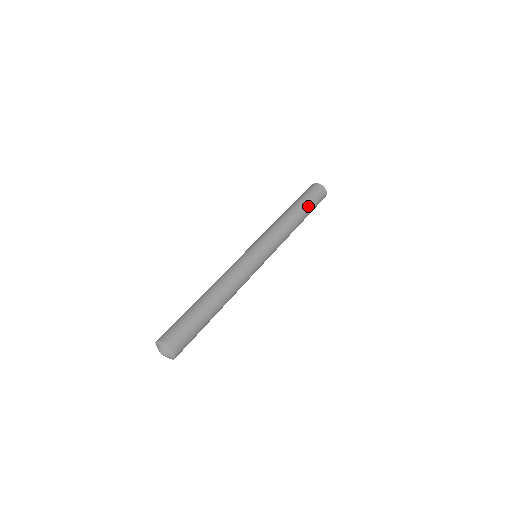
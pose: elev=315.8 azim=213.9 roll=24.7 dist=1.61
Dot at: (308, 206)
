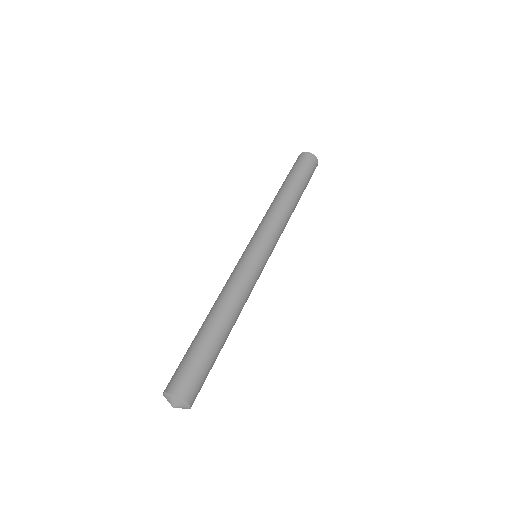
Dot at: (302, 182)
